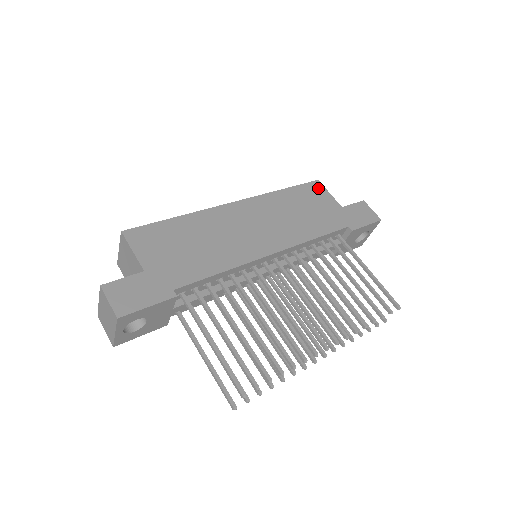
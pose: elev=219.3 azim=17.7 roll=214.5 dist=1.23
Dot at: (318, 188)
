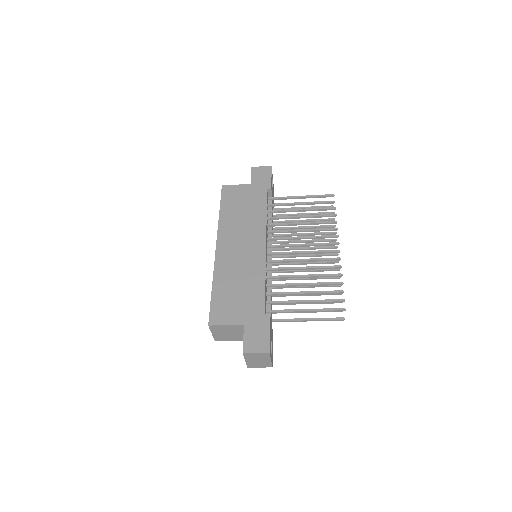
Dot at: (229, 190)
